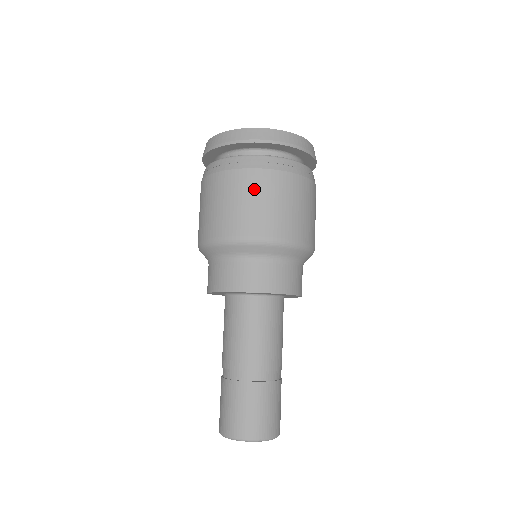
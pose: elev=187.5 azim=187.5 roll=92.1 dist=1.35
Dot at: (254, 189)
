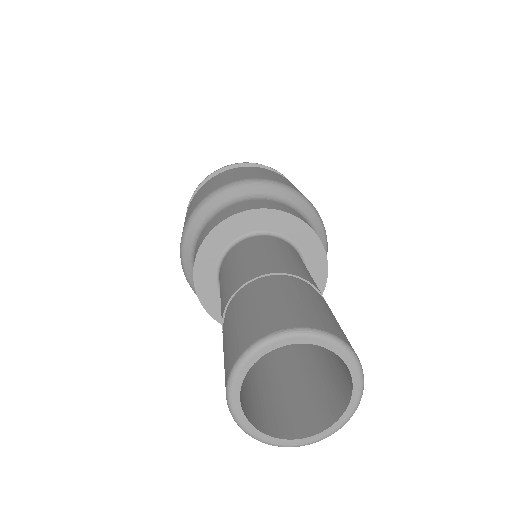
Dot at: (202, 190)
